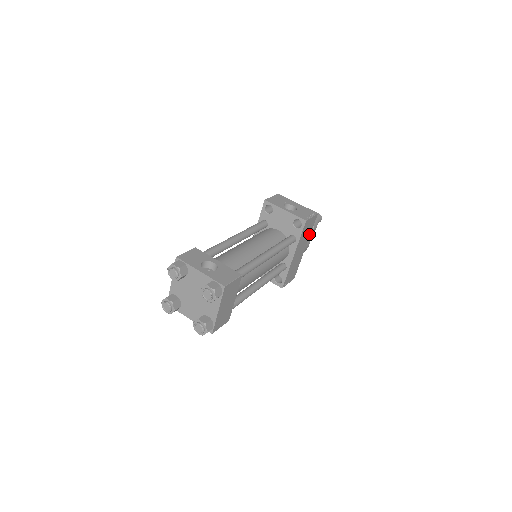
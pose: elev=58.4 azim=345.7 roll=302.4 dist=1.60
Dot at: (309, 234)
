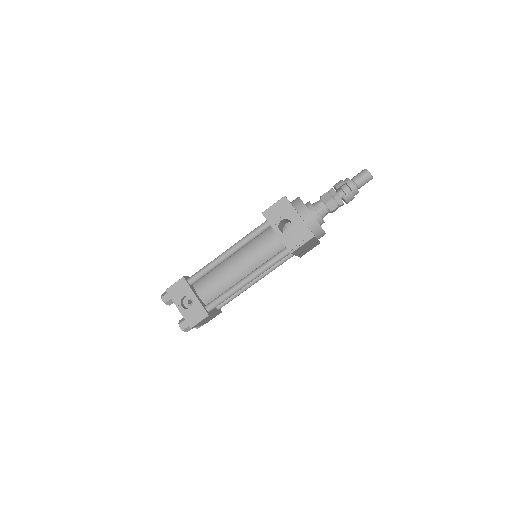
Dot at: (314, 240)
